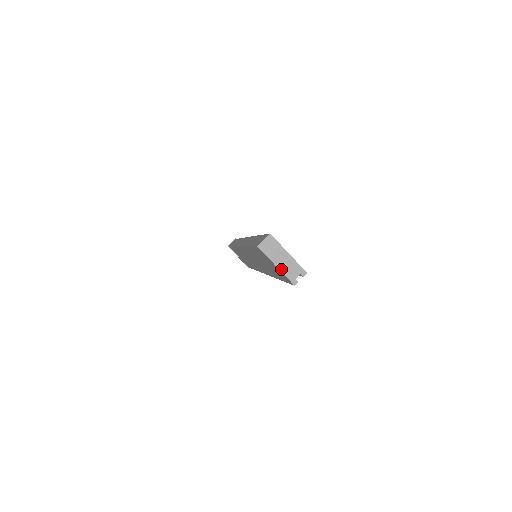
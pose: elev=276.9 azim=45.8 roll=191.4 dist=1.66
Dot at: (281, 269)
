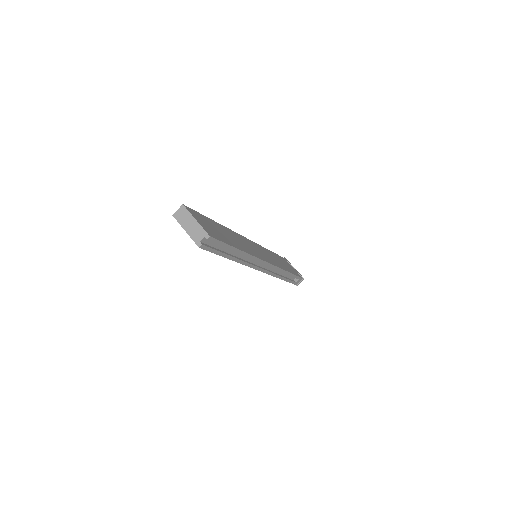
Dot at: (189, 233)
